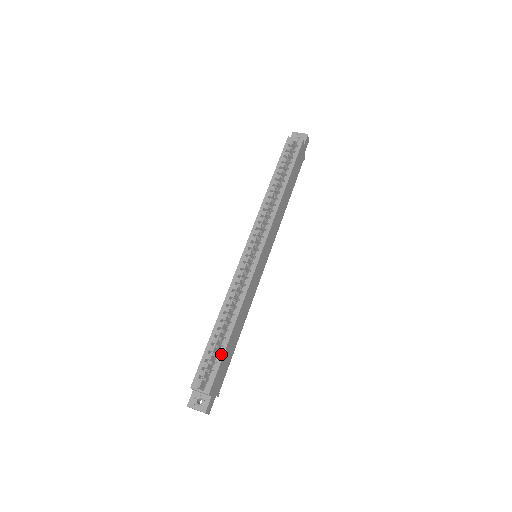
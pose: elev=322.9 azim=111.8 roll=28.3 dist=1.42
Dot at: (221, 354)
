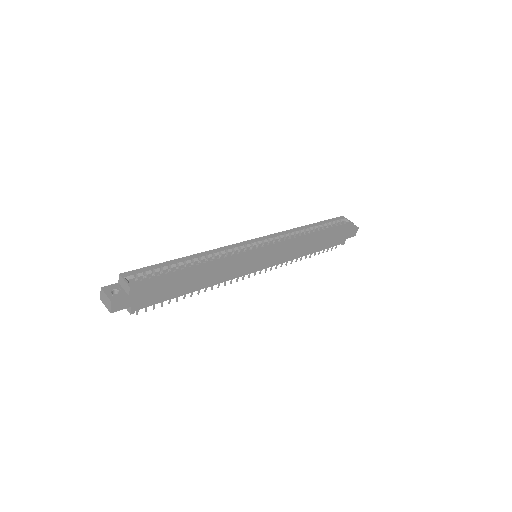
Dot at: (169, 274)
